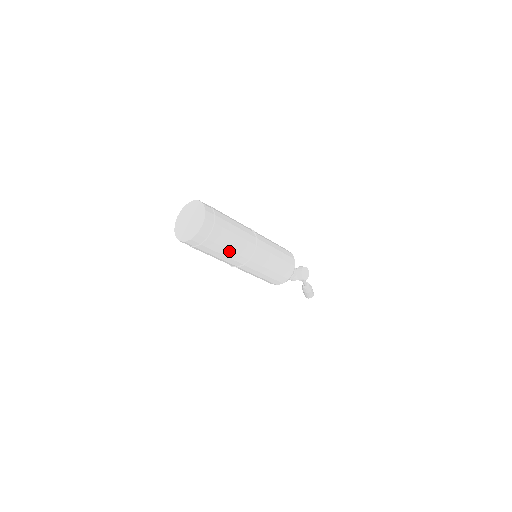
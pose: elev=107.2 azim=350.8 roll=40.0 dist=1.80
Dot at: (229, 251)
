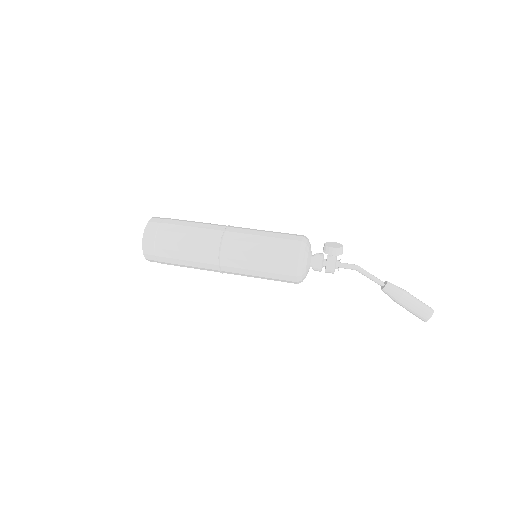
Dot at: (190, 236)
